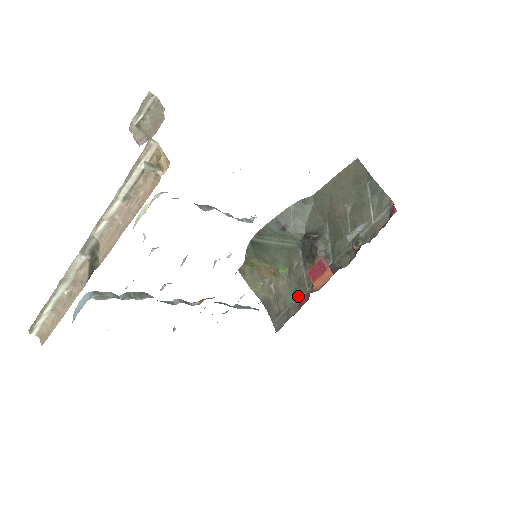
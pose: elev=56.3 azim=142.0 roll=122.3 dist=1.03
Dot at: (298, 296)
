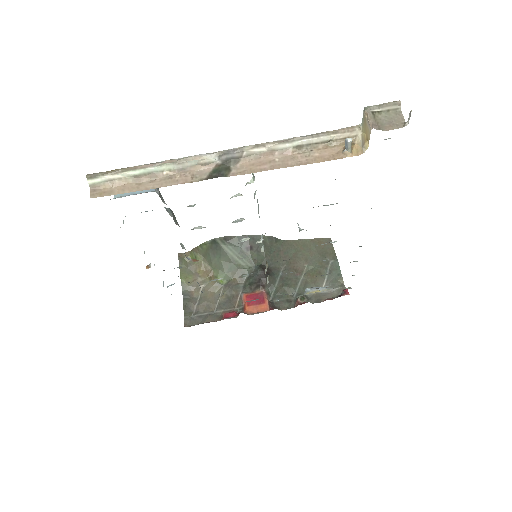
Dot at: (224, 309)
